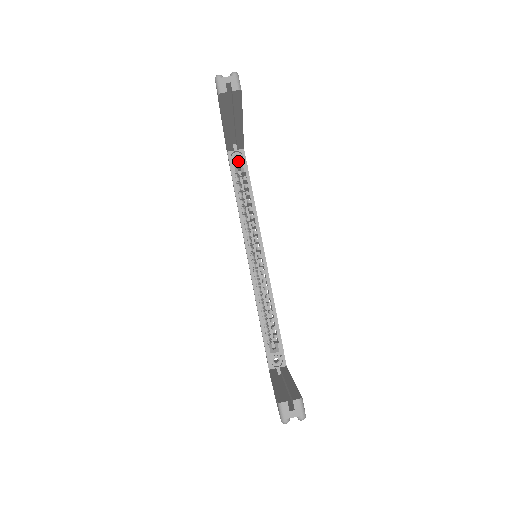
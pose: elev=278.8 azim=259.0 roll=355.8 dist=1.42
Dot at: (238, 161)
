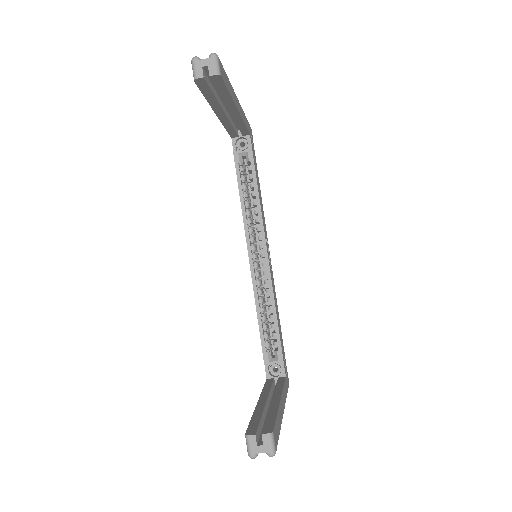
Dot at: (243, 149)
